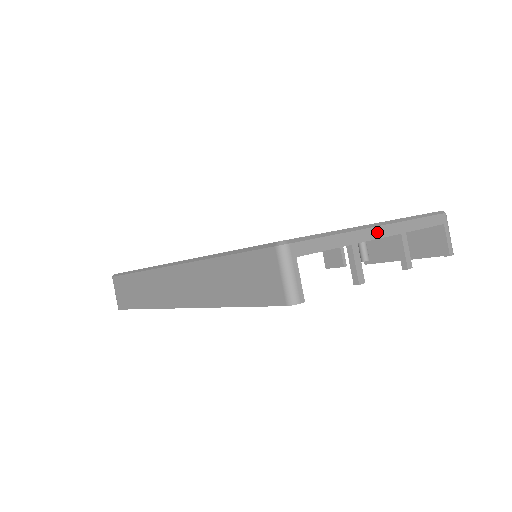
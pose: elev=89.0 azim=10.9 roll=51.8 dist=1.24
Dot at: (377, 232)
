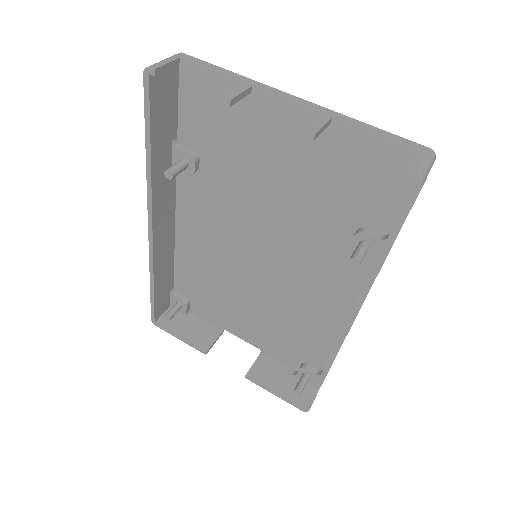
Dot at: (287, 96)
